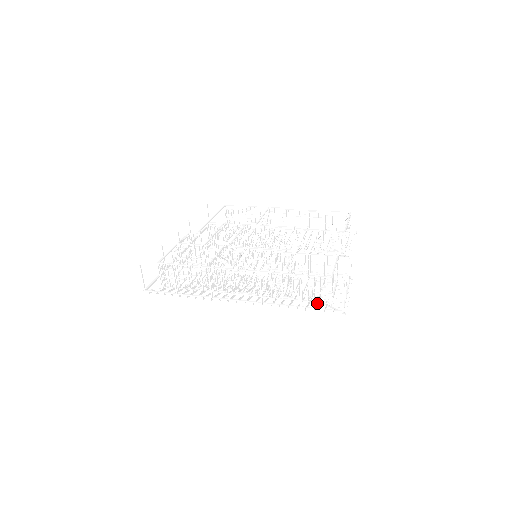
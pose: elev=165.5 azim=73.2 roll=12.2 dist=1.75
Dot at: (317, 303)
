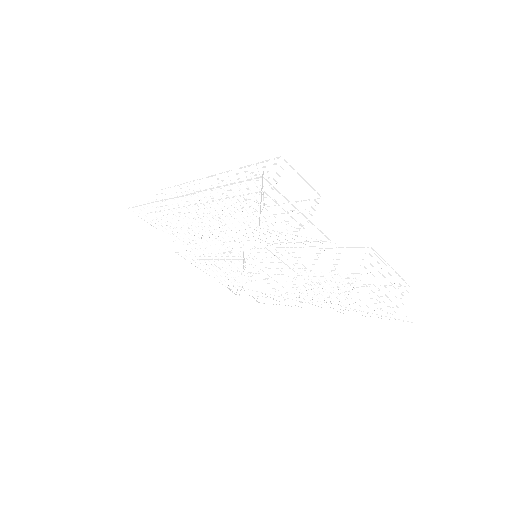
Dot at: (250, 195)
